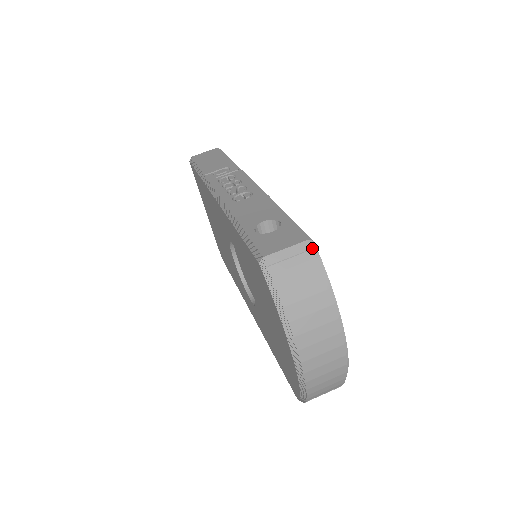
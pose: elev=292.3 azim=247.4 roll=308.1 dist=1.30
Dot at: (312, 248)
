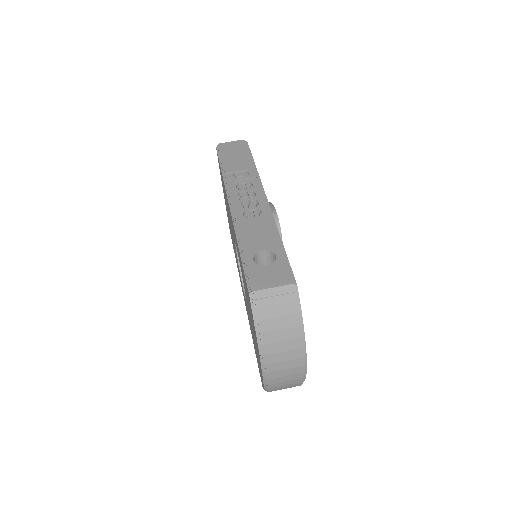
Dot at: (294, 291)
